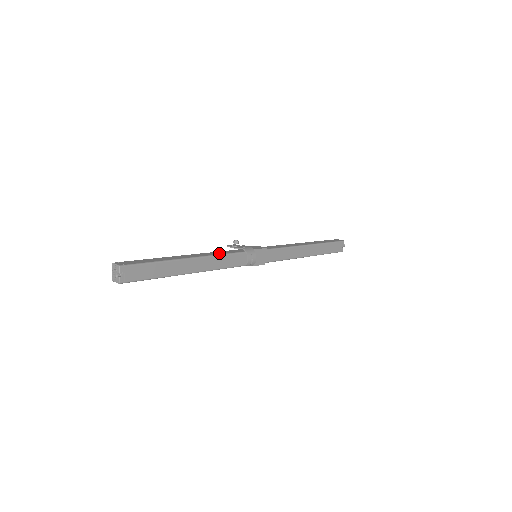
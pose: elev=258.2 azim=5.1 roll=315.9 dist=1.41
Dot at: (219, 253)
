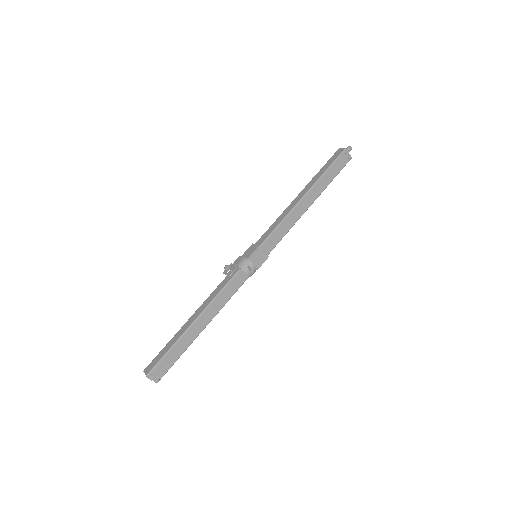
Dot at: (218, 290)
